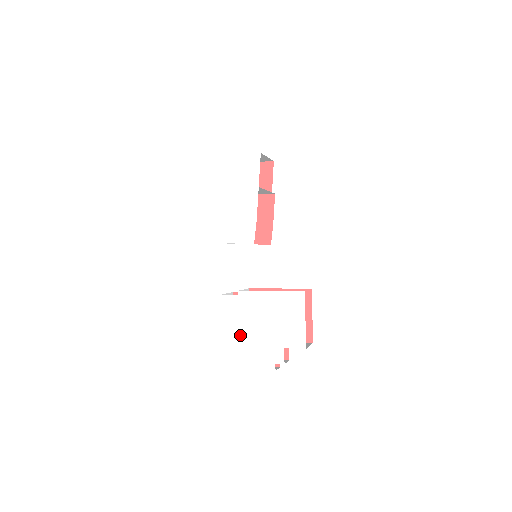
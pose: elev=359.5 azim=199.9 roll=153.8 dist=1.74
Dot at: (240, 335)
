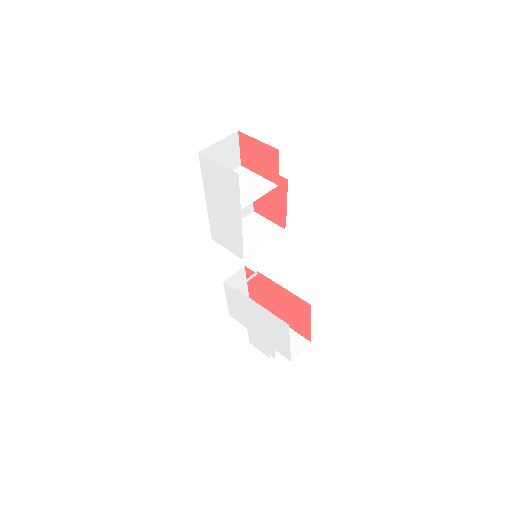
Dot at: (241, 319)
